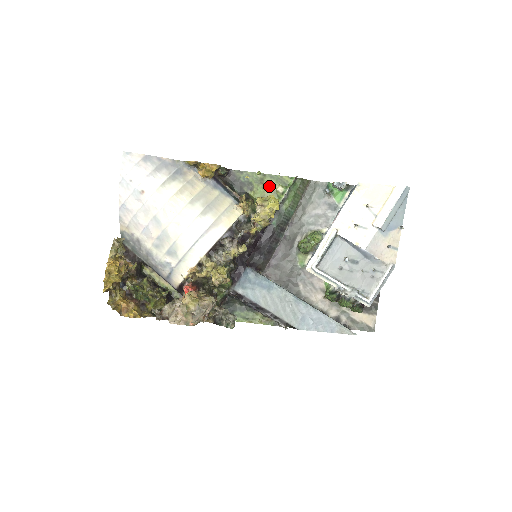
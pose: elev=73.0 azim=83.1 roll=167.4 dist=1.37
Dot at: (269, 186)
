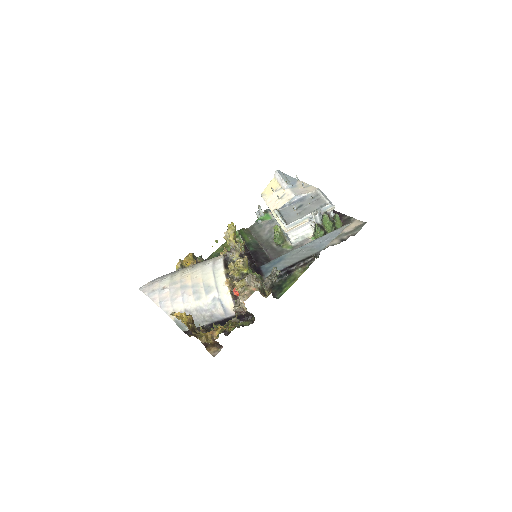
Dot at: (230, 245)
